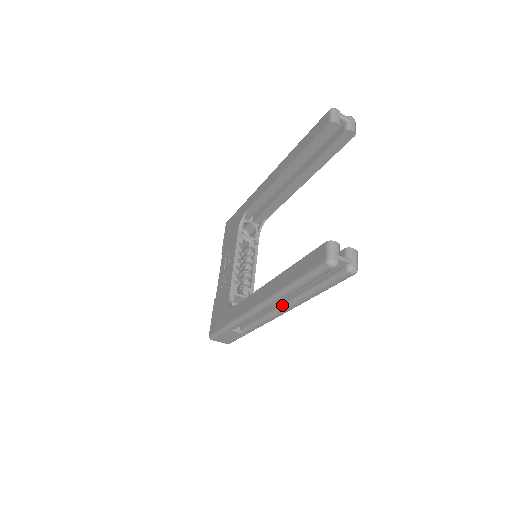
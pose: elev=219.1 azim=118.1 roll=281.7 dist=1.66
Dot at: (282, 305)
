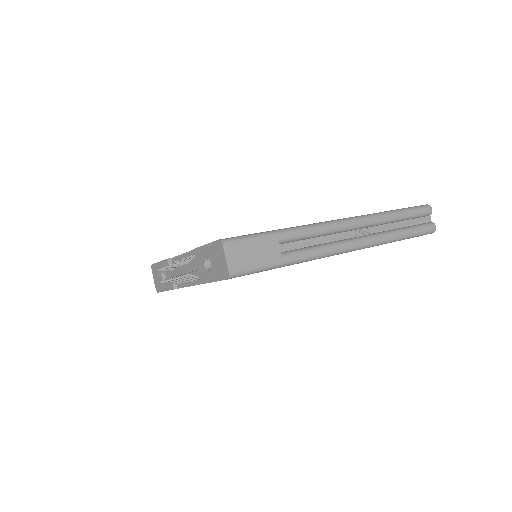
Dot at: (363, 235)
